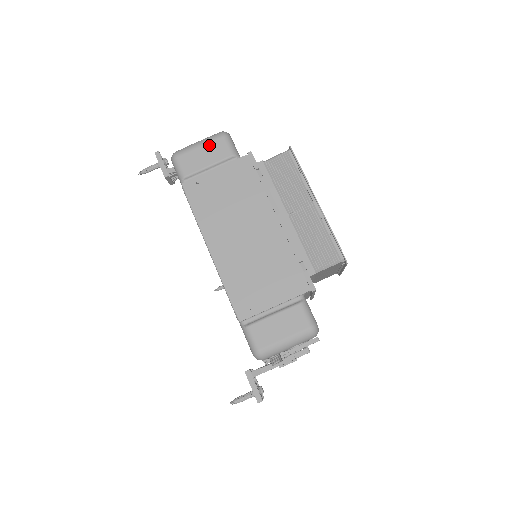
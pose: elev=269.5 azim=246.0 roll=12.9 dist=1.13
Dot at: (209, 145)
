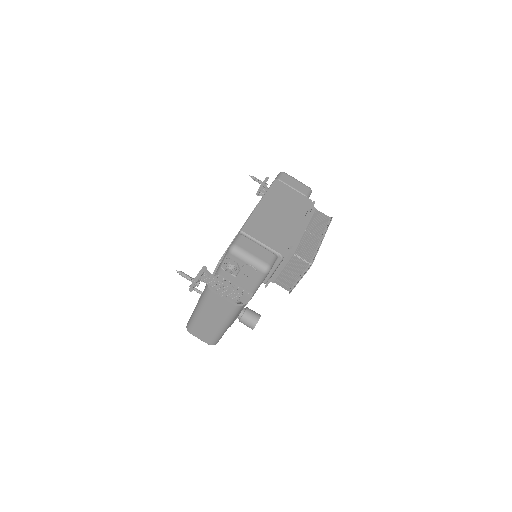
Dot at: (301, 184)
